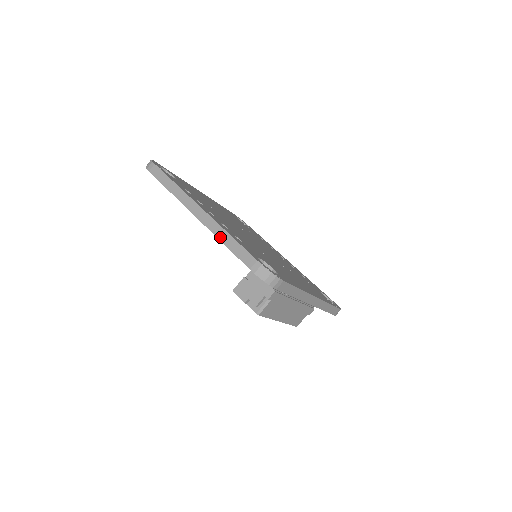
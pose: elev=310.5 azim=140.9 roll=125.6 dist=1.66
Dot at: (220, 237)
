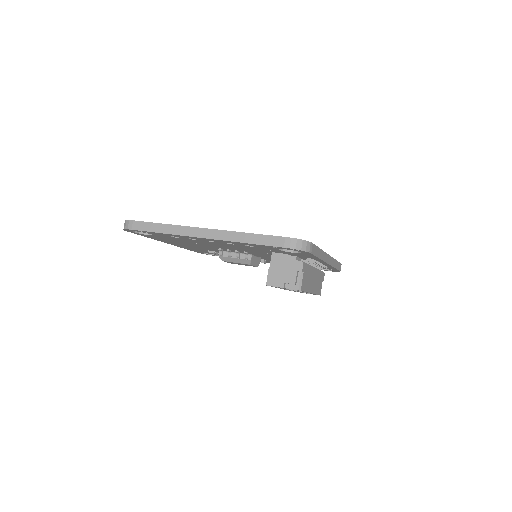
Dot at: (239, 240)
